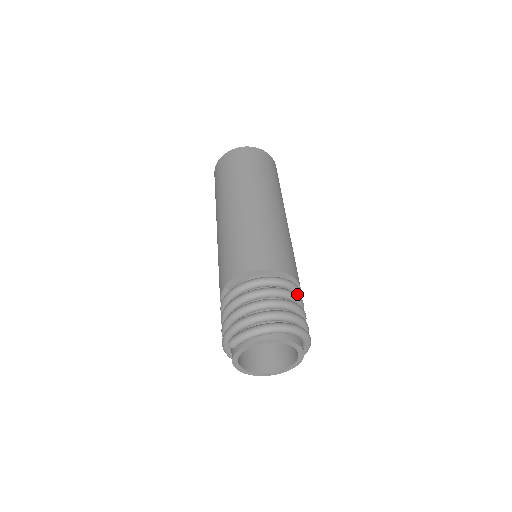
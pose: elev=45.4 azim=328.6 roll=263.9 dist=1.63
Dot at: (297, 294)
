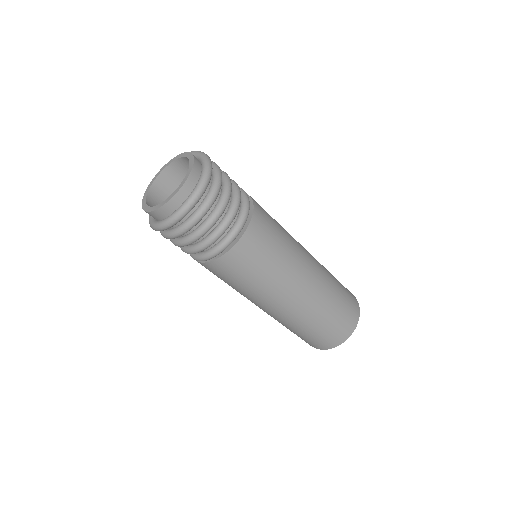
Dot at: occluded
